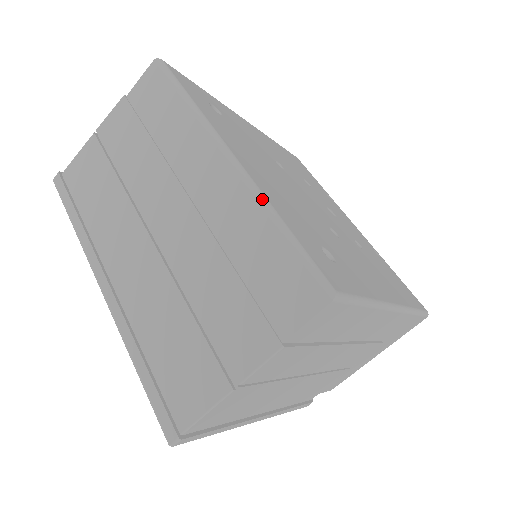
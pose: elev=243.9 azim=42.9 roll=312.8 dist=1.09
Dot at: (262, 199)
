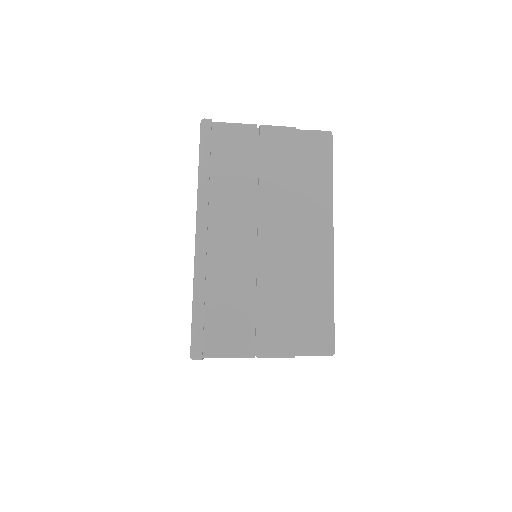
Dot at: (333, 279)
